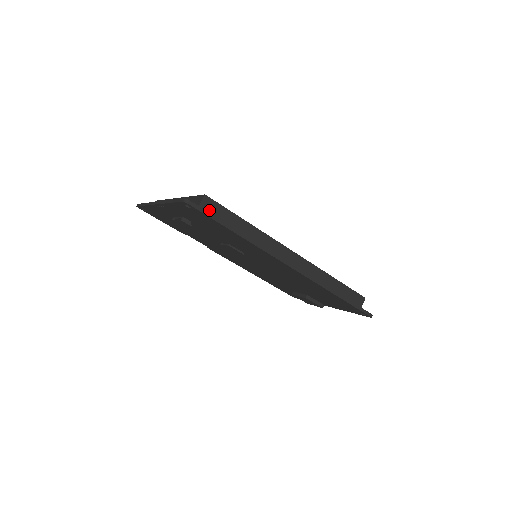
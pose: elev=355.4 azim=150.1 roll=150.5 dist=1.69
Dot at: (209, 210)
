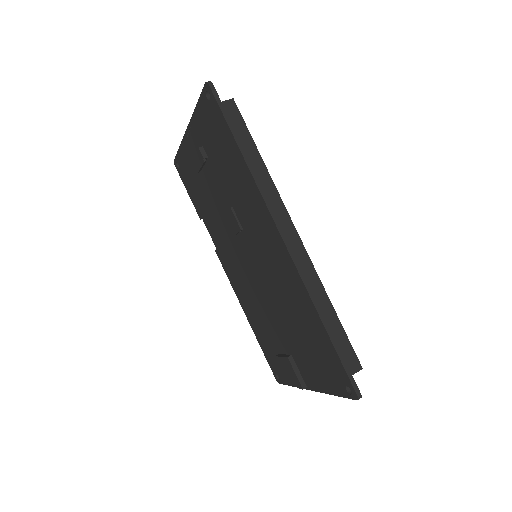
Dot at: occluded
